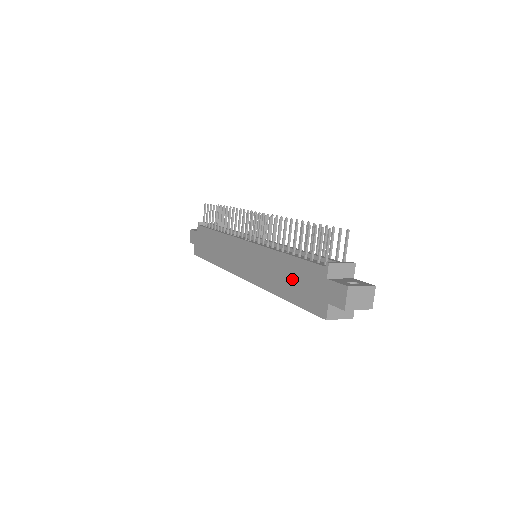
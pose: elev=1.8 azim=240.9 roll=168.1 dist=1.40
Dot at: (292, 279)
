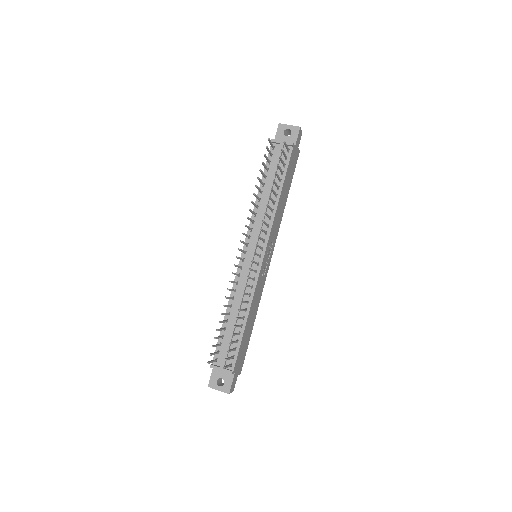
Dot at: occluded
